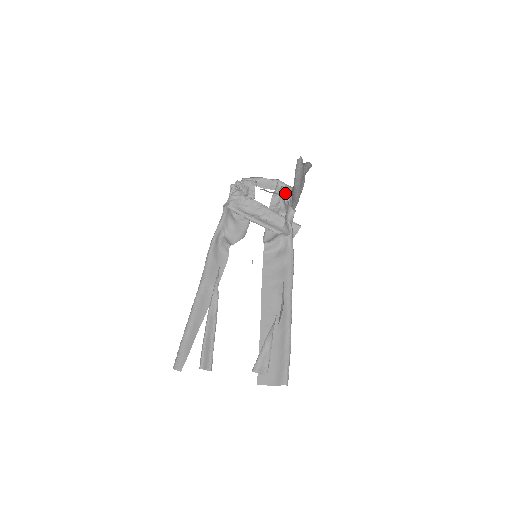
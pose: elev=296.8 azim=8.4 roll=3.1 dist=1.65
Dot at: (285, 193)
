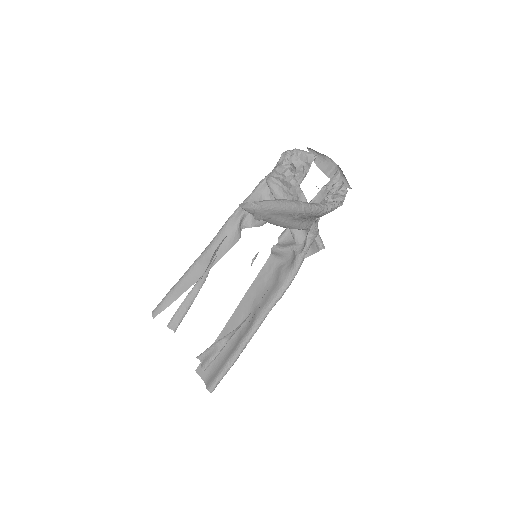
Dot at: (333, 194)
